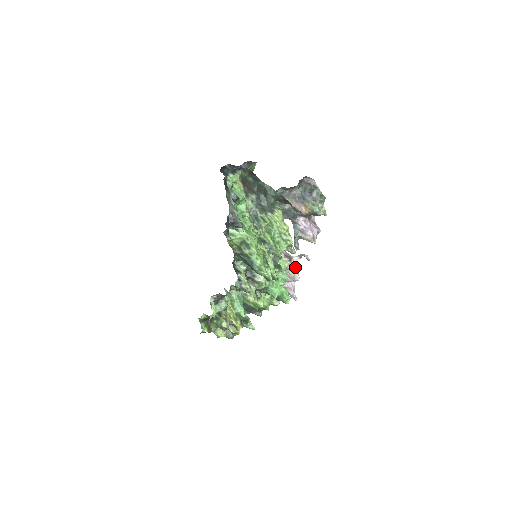
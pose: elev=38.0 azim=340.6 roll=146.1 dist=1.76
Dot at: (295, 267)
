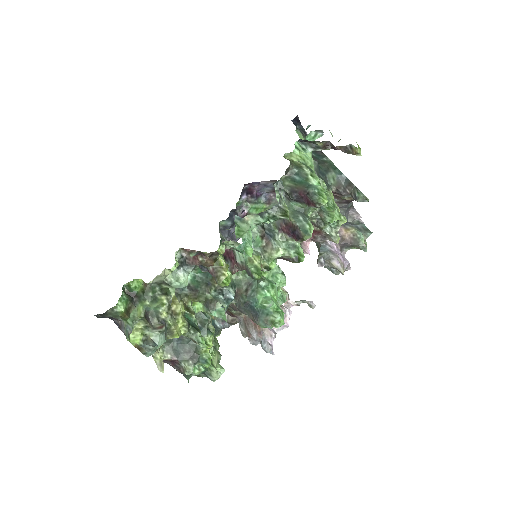
Dot at: (289, 309)
